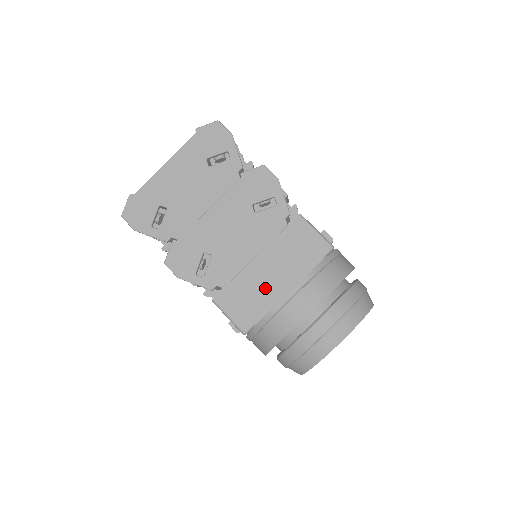
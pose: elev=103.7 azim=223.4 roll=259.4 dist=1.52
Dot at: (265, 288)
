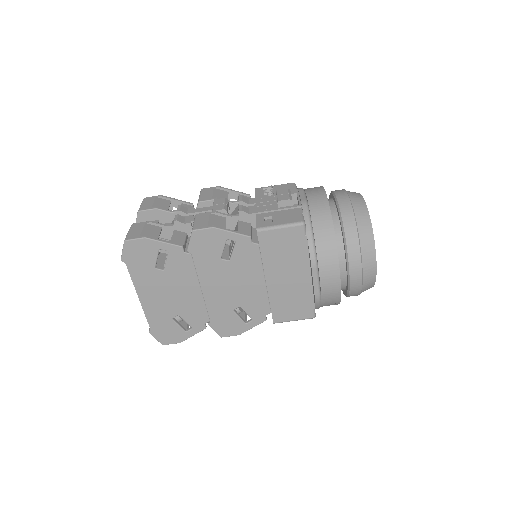
Dot at: (294, 288)
